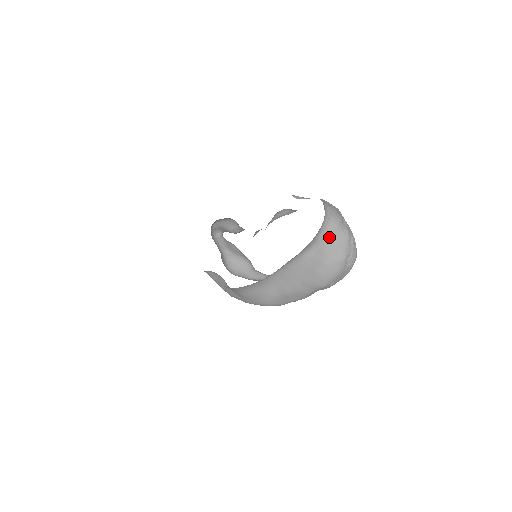
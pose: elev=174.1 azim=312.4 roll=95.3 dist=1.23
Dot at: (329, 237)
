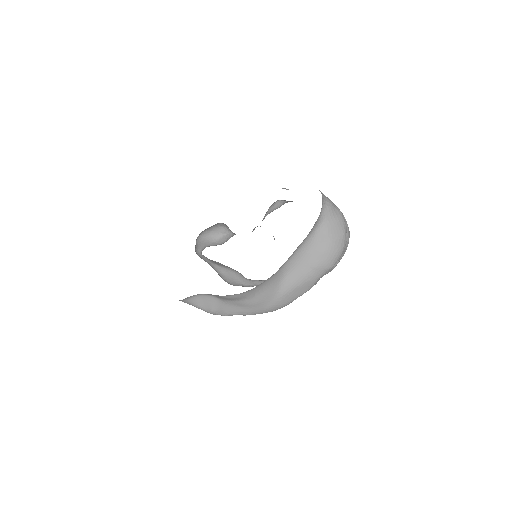
Dot at: (328, 216)
